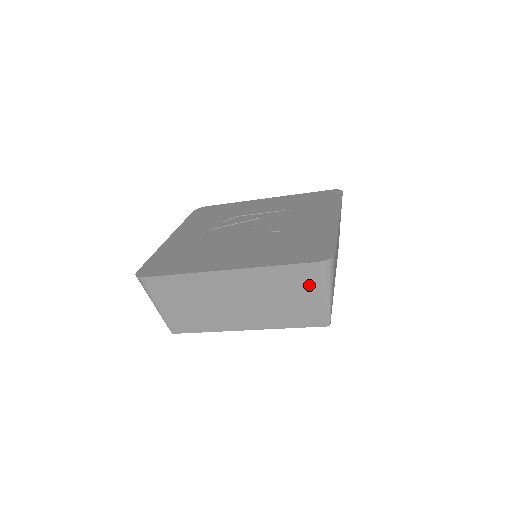
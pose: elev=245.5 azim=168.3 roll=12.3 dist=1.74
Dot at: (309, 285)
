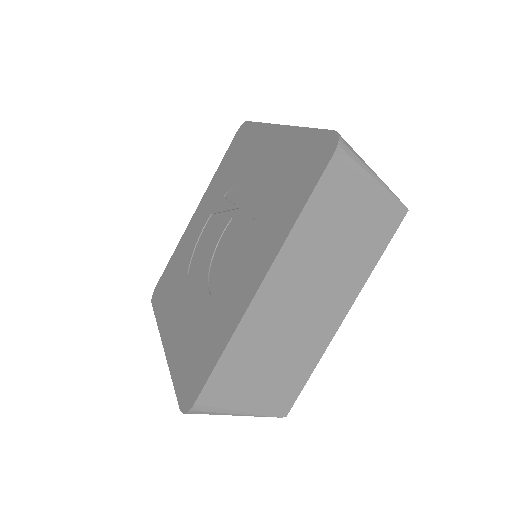
Dot at: occluded
